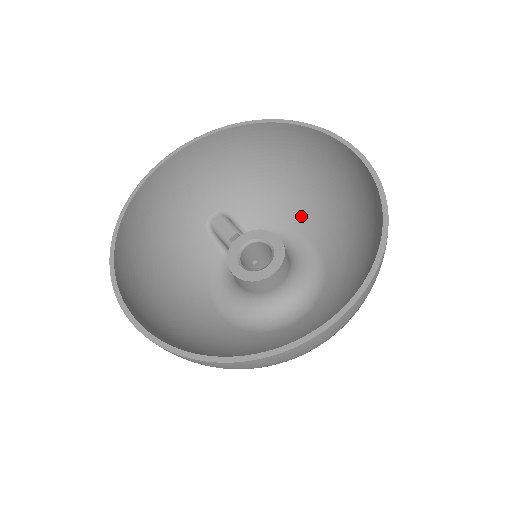
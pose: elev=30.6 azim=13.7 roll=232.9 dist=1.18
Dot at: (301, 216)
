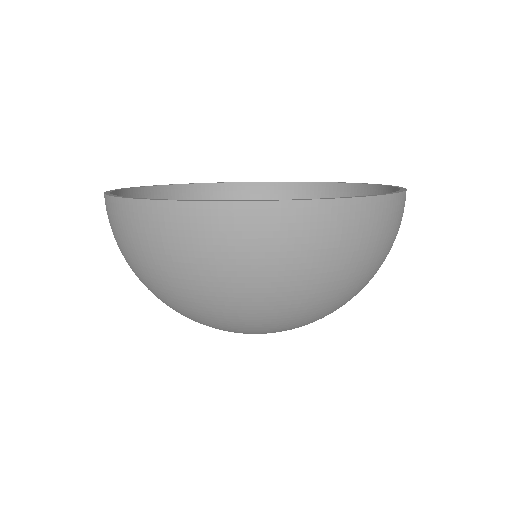
Dot at: occluded
